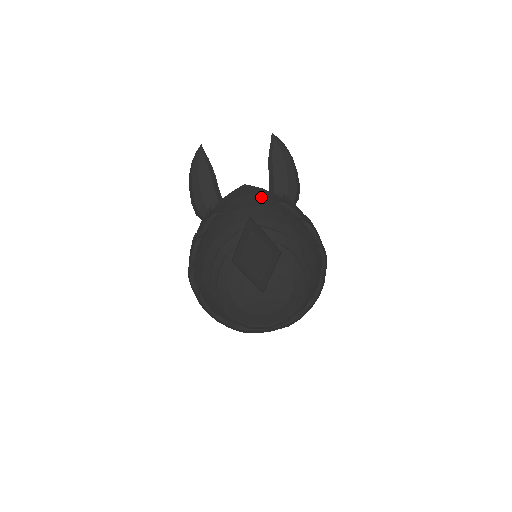
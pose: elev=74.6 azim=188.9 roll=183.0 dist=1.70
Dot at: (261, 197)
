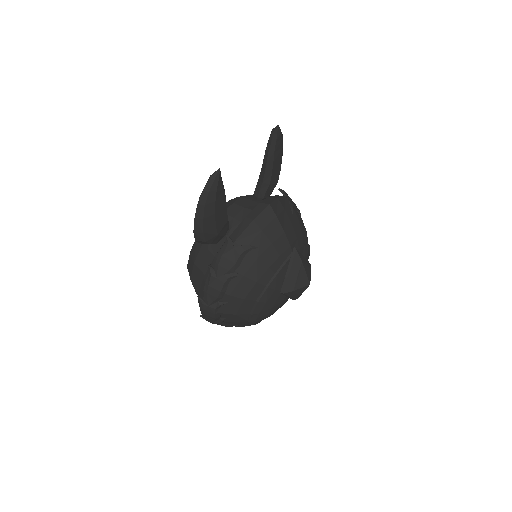
Dot at: (285, 213)
